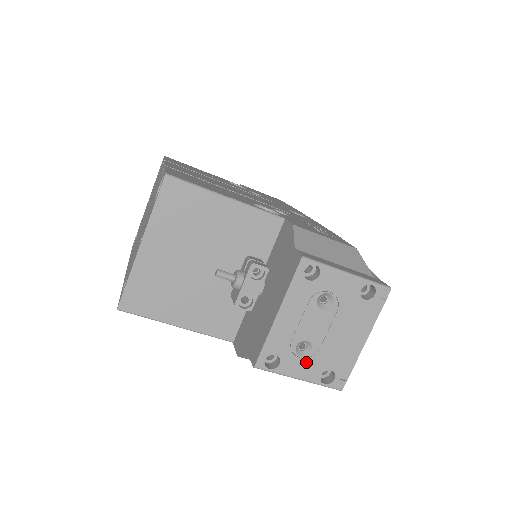
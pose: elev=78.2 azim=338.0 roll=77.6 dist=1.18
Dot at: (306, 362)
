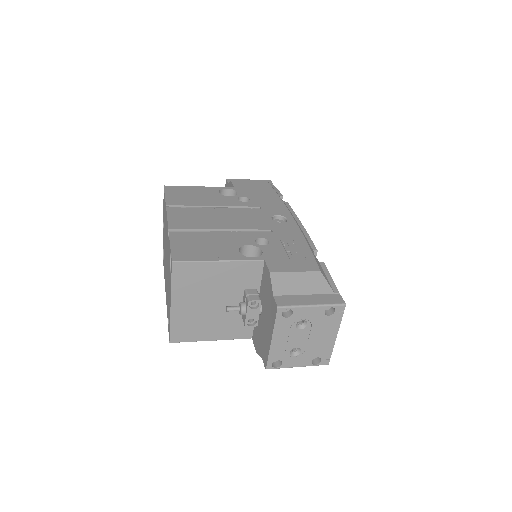
Dot at: (299, 358)
